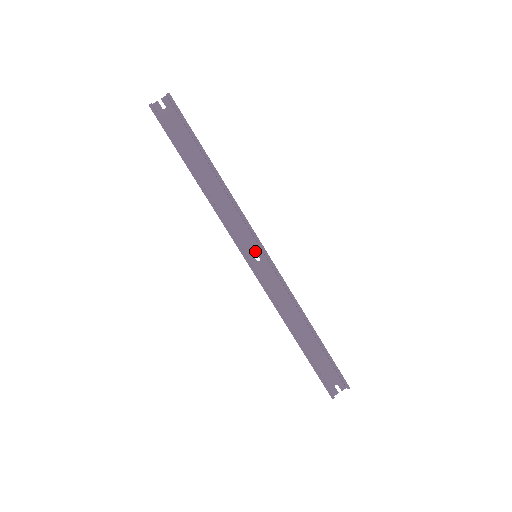
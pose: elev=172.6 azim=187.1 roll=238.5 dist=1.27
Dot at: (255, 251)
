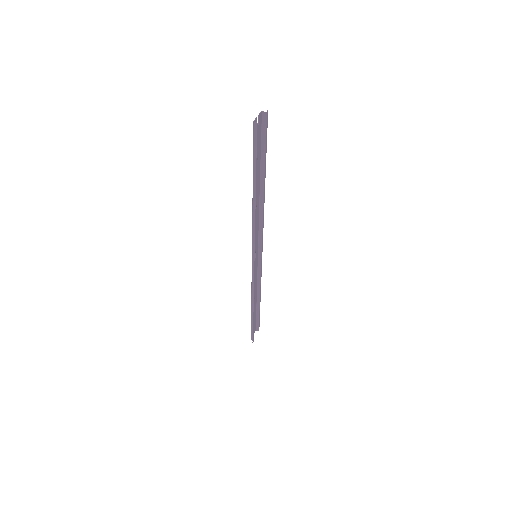
Dot at: (256, 252)
